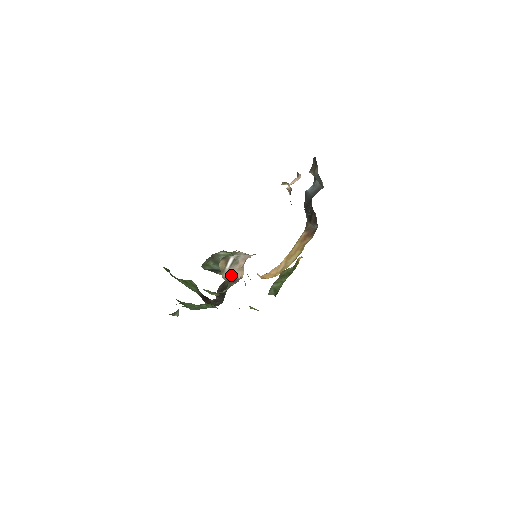
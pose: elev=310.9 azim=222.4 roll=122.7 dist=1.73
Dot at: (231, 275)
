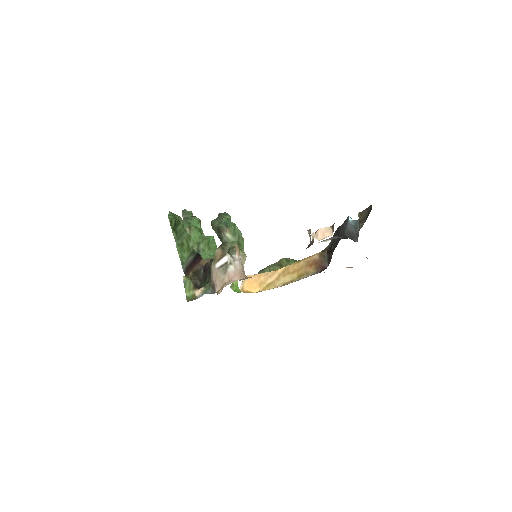
Dot at: (214, 278)
